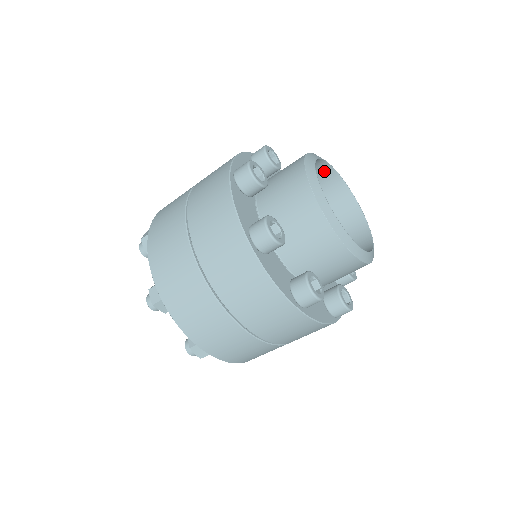
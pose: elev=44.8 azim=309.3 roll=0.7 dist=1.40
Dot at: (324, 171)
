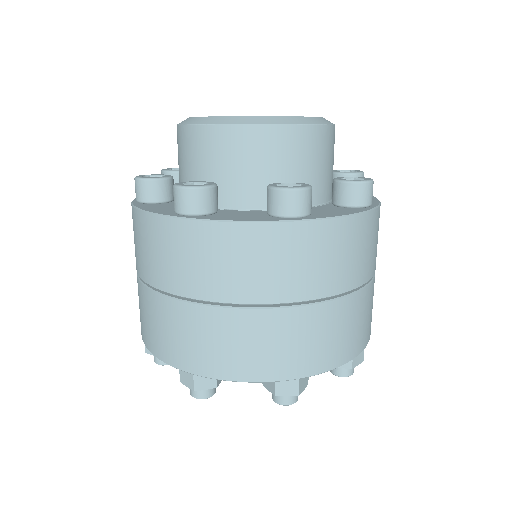
Dot at: occluded
